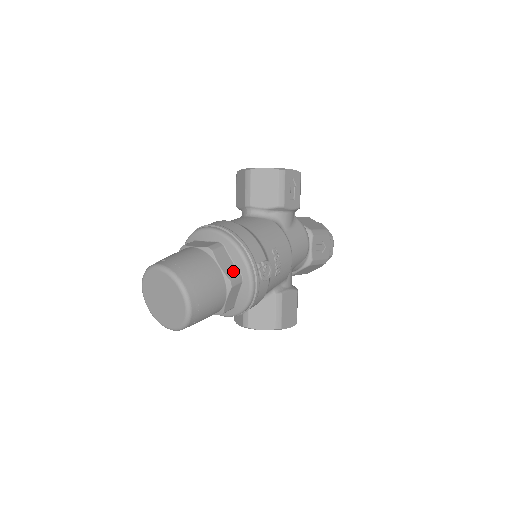
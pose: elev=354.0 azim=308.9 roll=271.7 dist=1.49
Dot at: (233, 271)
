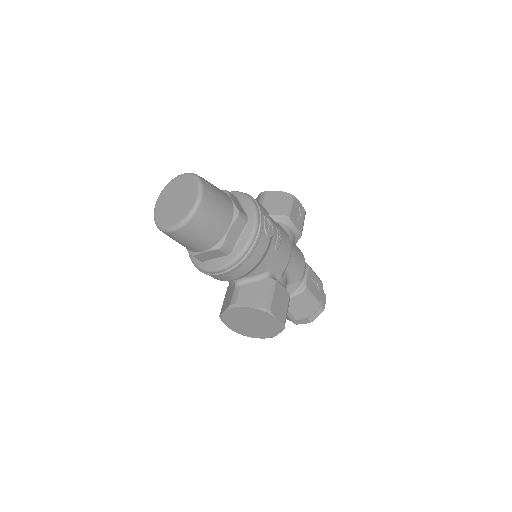
Dot at: (242, 210)
